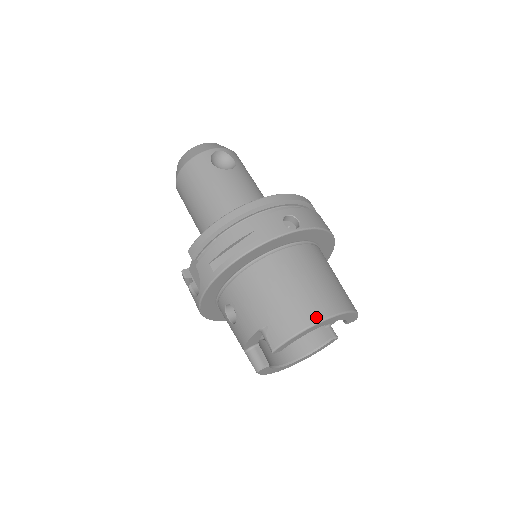
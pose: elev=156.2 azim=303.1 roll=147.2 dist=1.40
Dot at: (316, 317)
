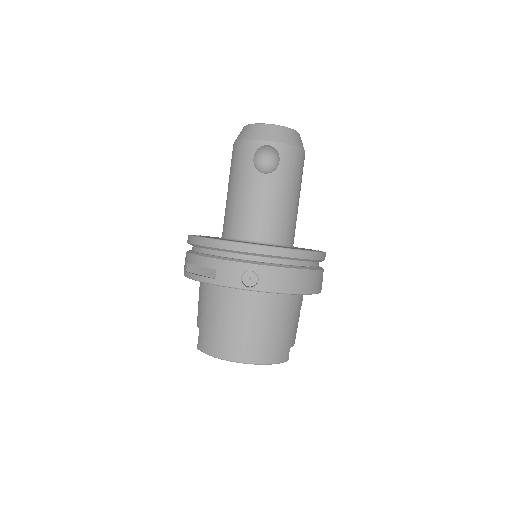
Dot at: (227, 356)
